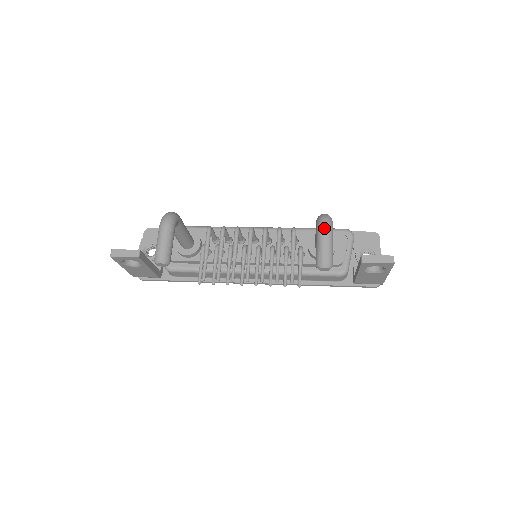
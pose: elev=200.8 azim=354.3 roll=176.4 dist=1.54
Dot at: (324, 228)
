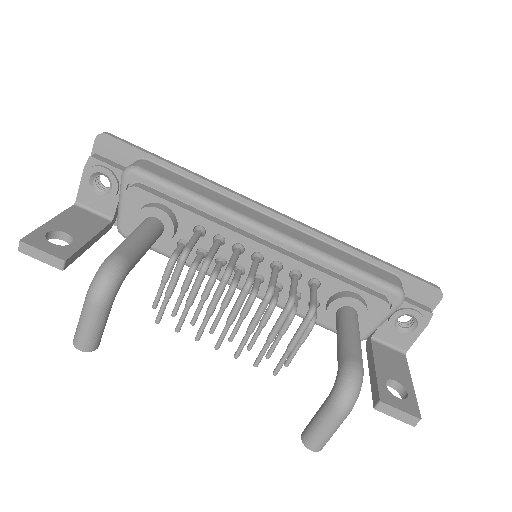
Dot at: (337, 414)
